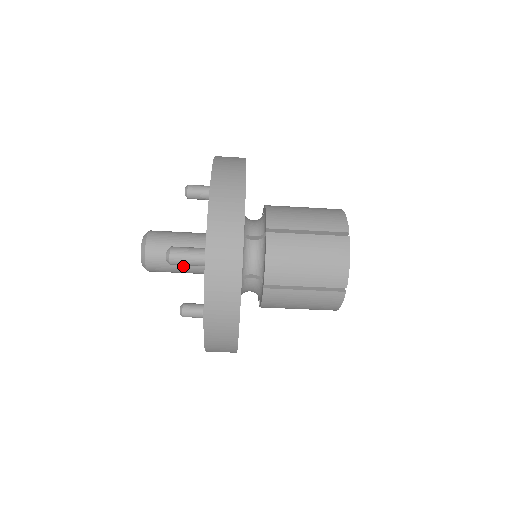
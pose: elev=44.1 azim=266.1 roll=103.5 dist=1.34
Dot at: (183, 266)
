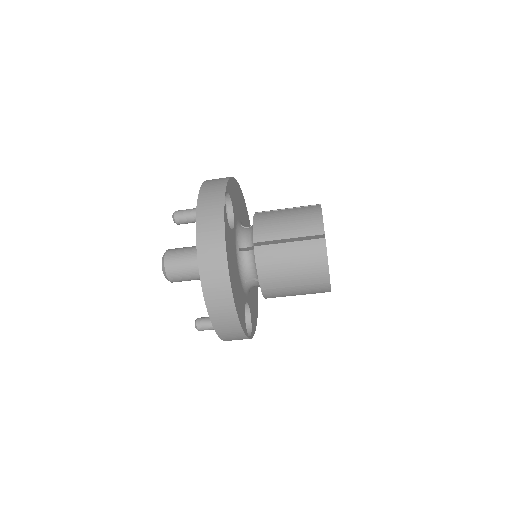
Dot at: (194, 261)
